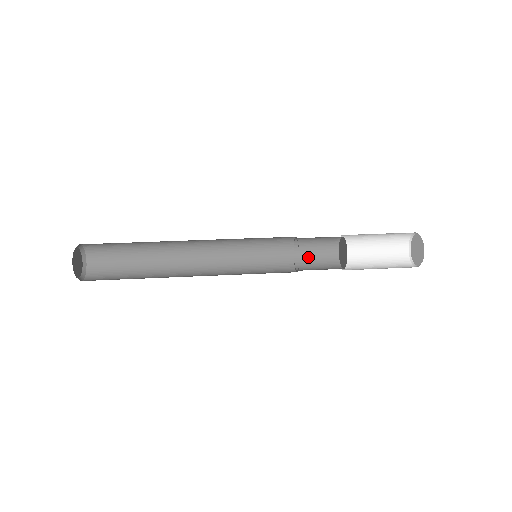
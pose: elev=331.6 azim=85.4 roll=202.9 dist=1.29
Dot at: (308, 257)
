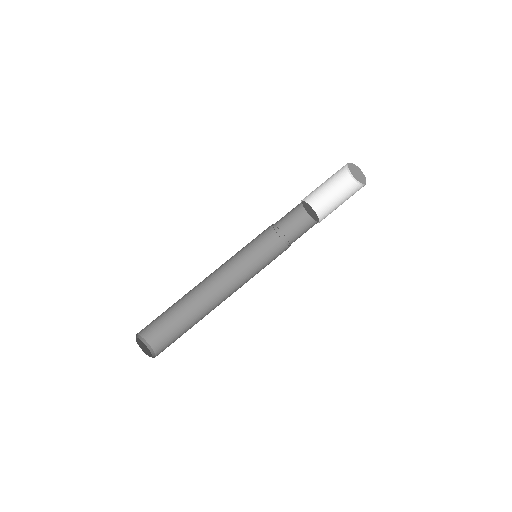
Dot at: (286, 225)
